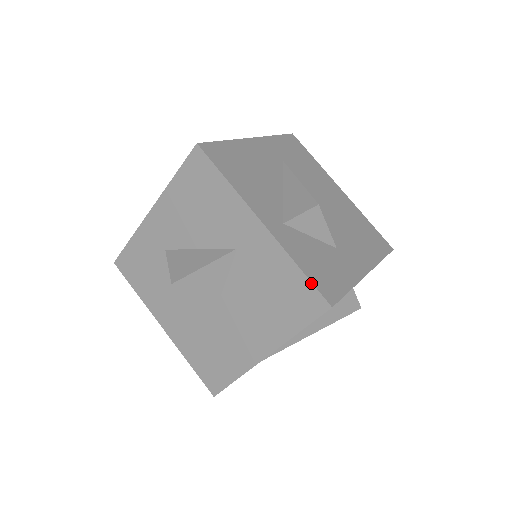
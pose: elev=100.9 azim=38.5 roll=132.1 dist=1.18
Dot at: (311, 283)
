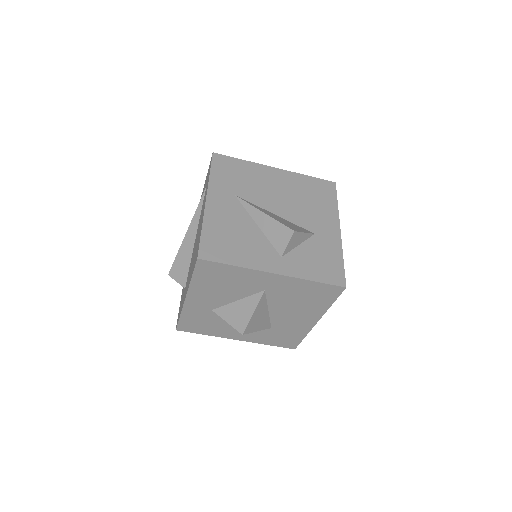
Dot at: (326, 284)
